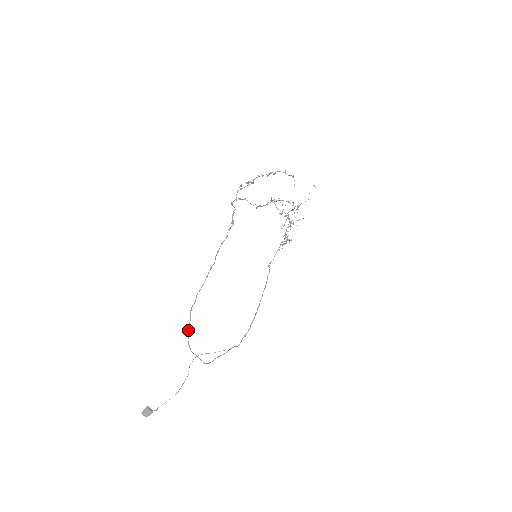
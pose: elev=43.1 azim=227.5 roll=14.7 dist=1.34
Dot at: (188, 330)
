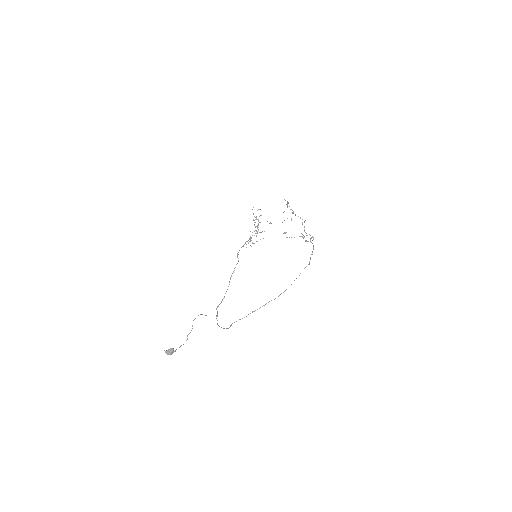
Dot at: (254, 311)
